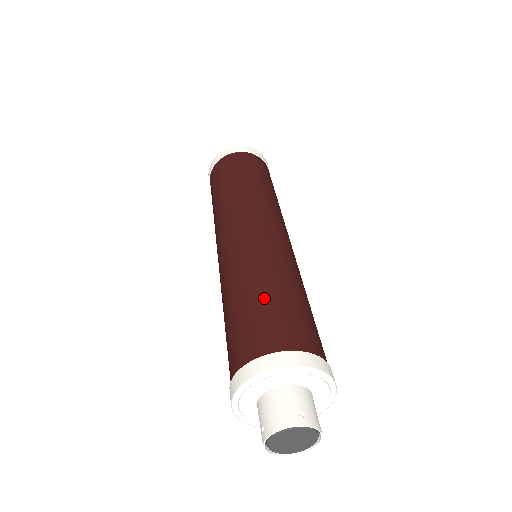
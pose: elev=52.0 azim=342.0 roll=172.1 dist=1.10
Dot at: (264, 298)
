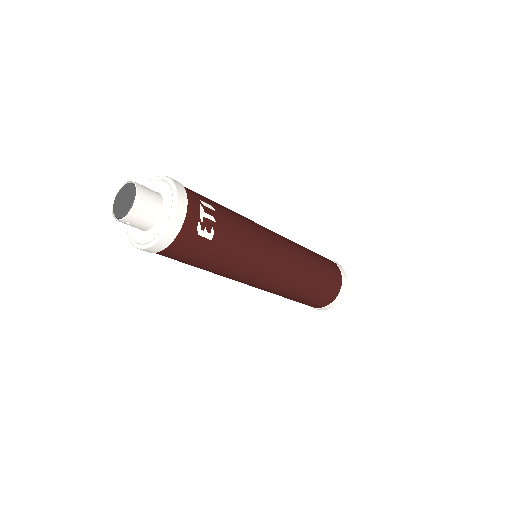
Dot at: occluded
